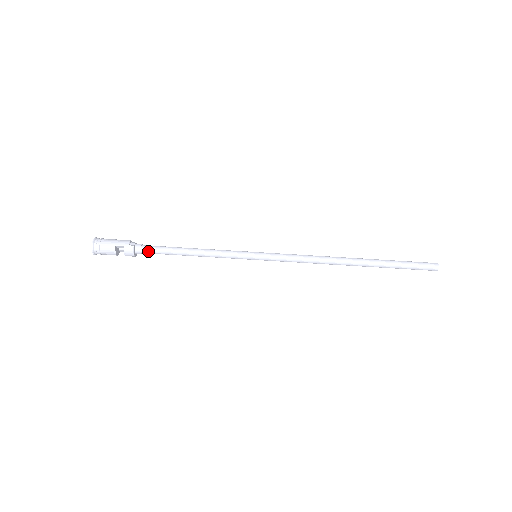
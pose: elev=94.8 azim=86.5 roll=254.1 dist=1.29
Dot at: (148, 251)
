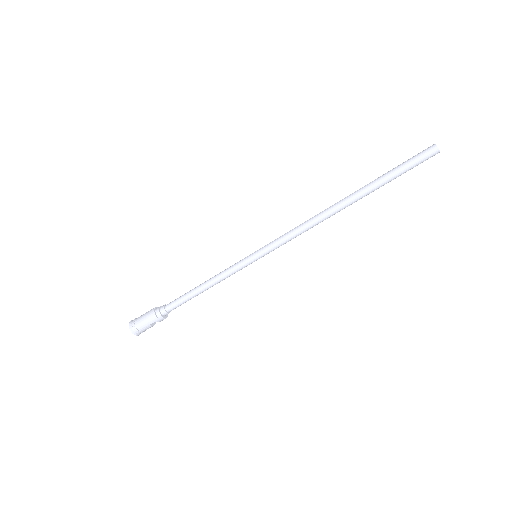
Dot at: occluded
